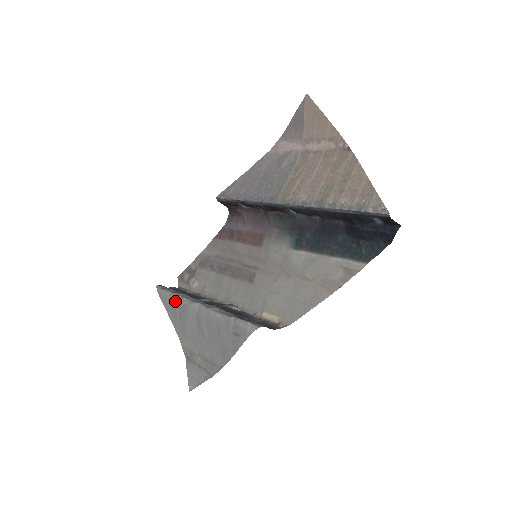
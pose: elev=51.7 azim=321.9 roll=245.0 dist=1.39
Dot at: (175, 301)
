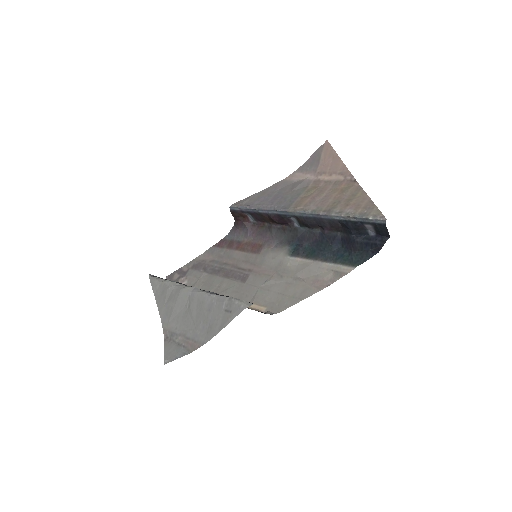
Dot at: (168, 286)
